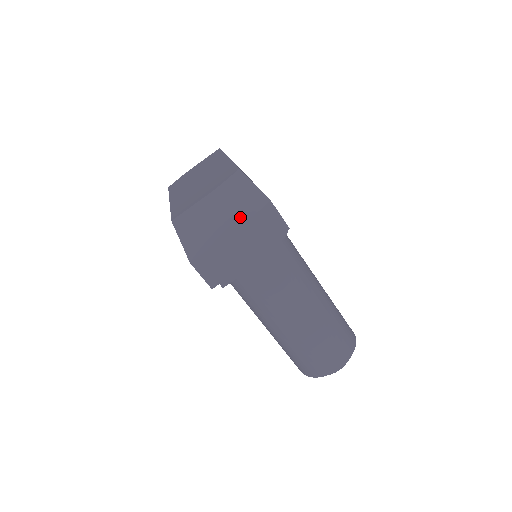
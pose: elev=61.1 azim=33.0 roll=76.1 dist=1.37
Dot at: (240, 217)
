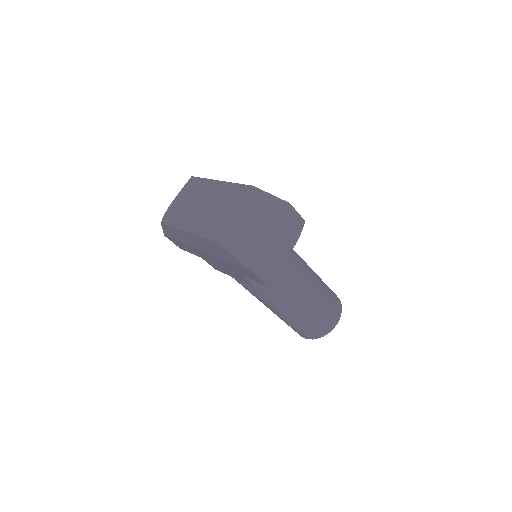
Dot at: (275, 223)
